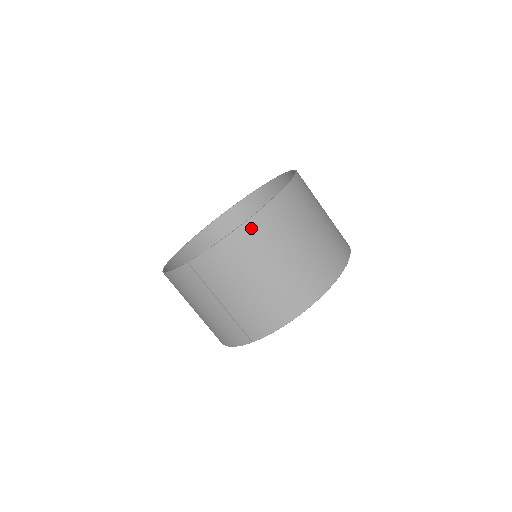
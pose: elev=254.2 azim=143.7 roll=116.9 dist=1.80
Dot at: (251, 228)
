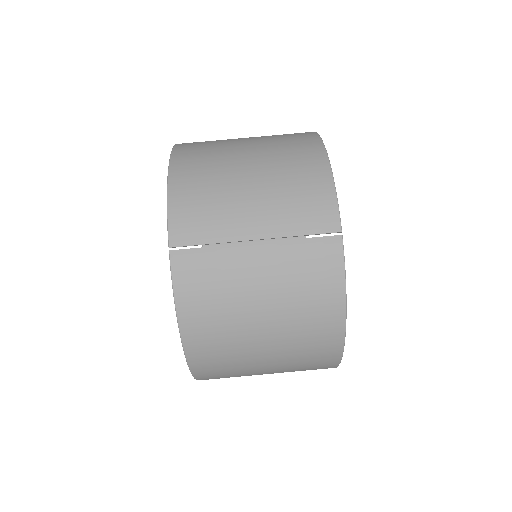
Dot at: (181, 157)
